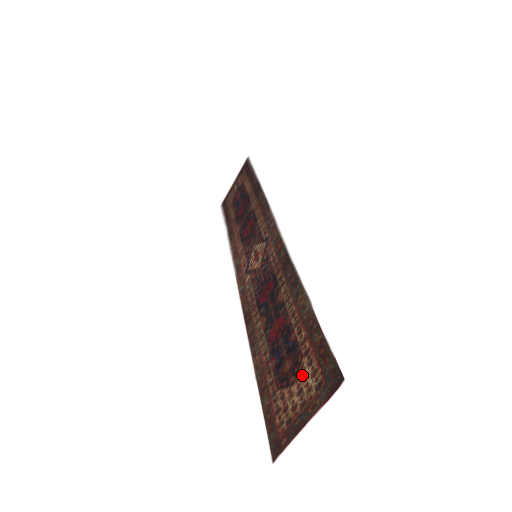
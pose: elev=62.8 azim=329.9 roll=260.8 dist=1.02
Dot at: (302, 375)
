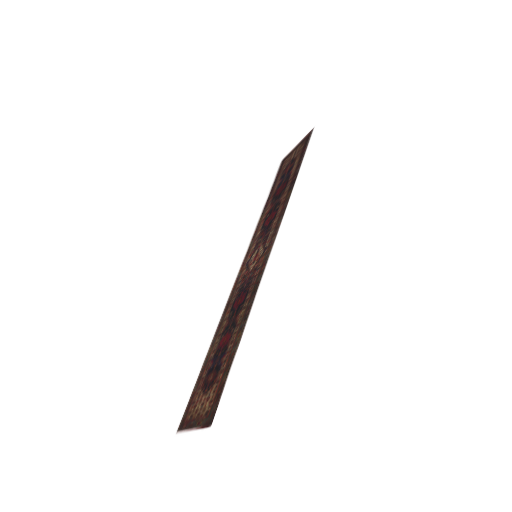
Dot at: (209, 395)
